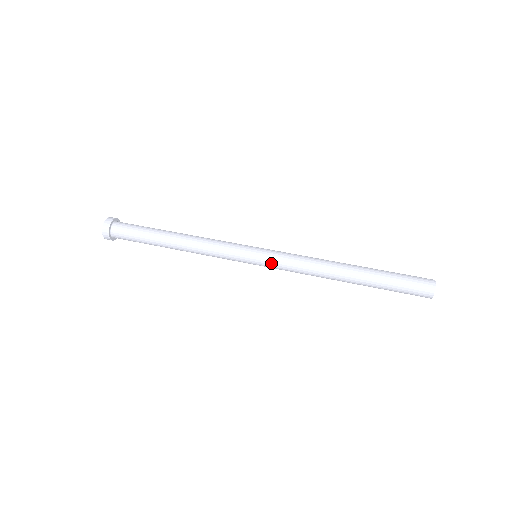
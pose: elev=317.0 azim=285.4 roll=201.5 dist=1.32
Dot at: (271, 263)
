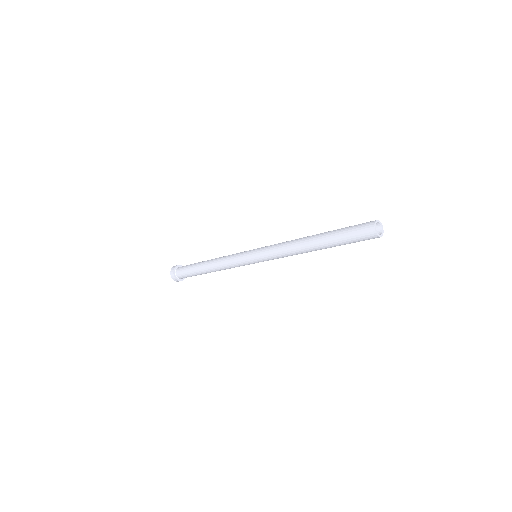
Dot at: (261, 253)
